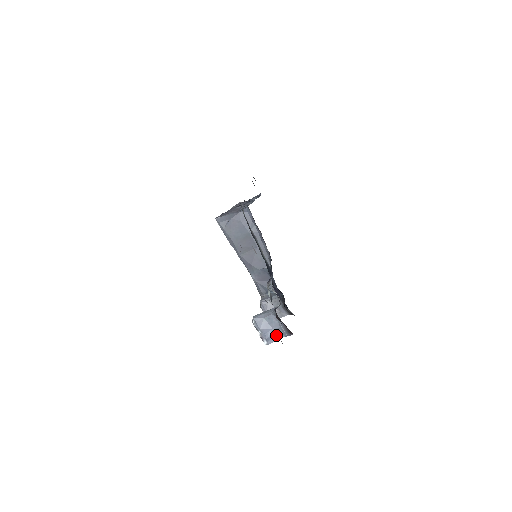
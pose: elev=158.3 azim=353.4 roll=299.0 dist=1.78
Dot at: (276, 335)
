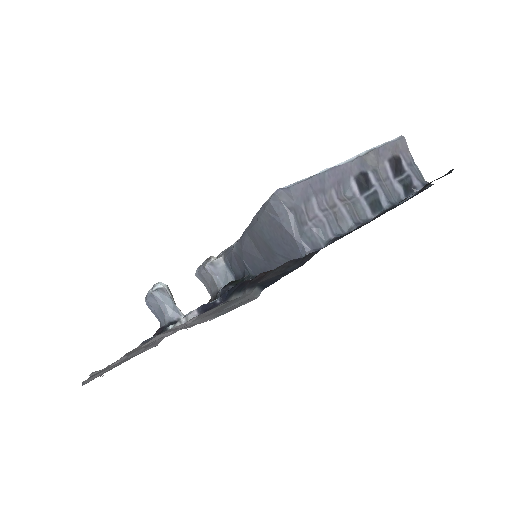
Dot at: (156, 314)
